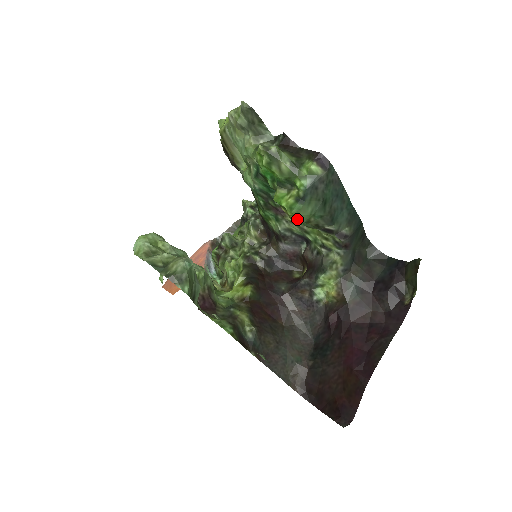
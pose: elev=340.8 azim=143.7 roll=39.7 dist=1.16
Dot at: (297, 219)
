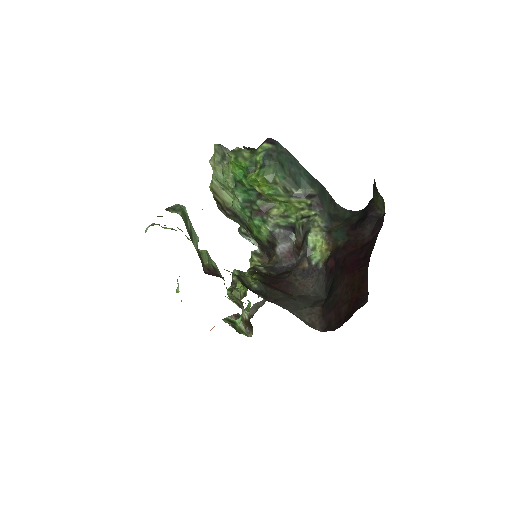
Dot at: (268, 189)
